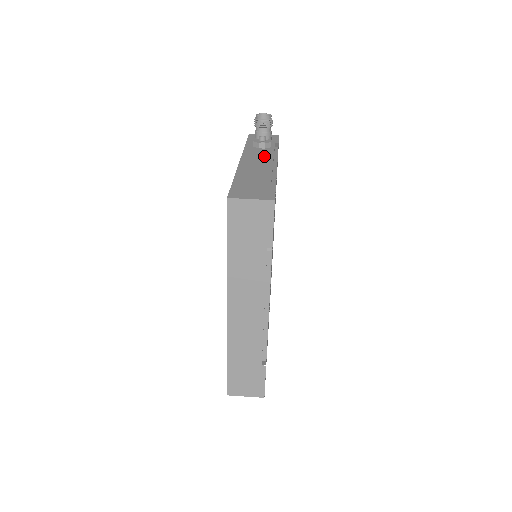
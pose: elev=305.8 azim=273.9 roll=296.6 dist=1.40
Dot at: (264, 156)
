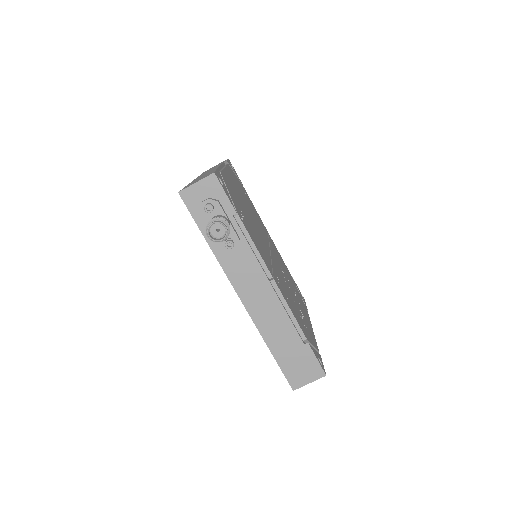
Dot at: (254, 276)
